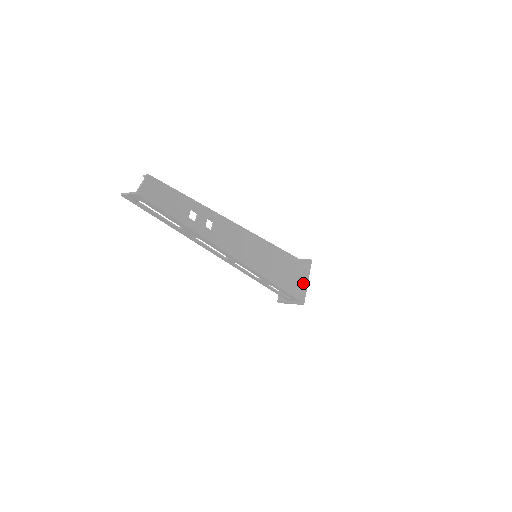
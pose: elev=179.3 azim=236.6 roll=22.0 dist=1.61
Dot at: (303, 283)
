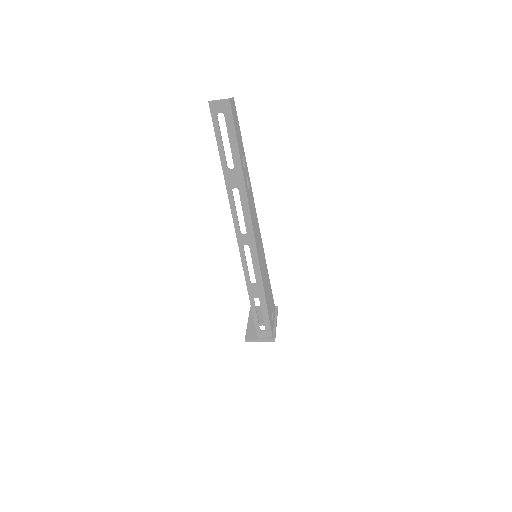
Dot at: (273, 322)
